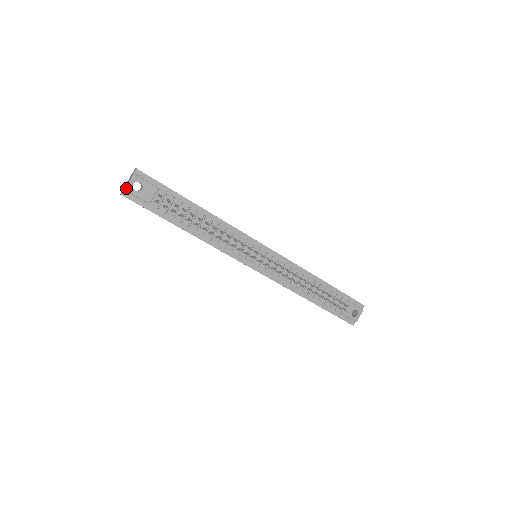
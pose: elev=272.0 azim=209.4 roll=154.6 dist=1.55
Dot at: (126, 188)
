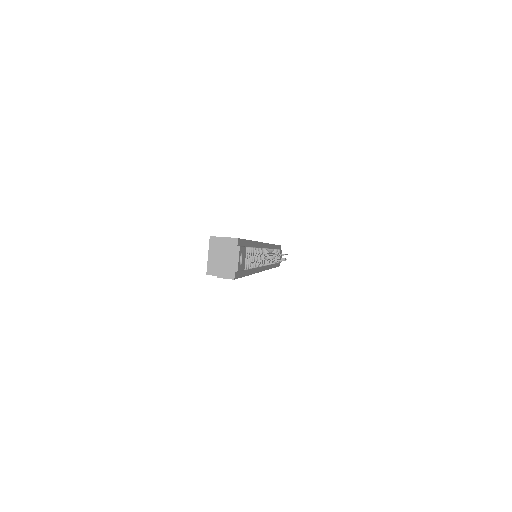
Dot at: (238, 269)
